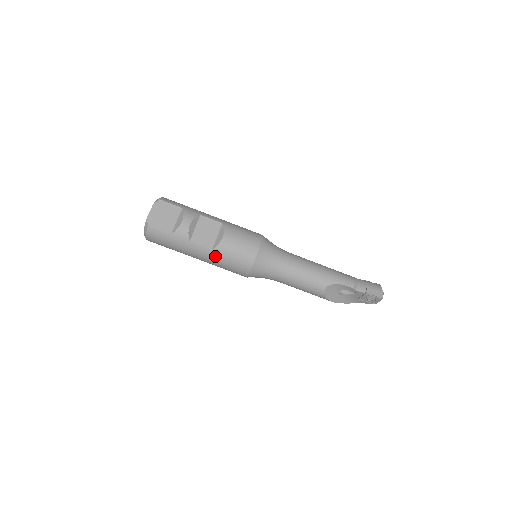
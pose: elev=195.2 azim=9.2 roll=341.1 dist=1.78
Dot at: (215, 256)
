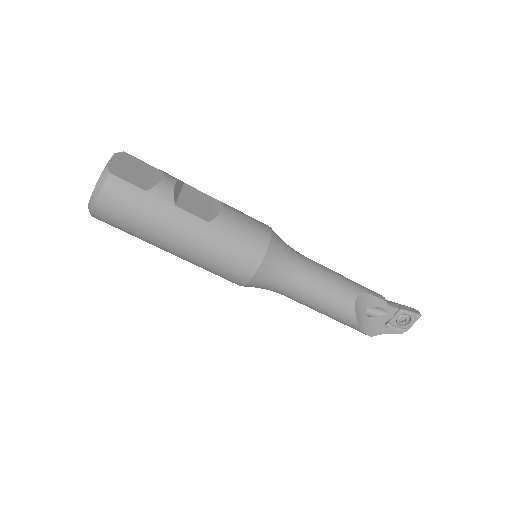
Dot at: (212, 234)
